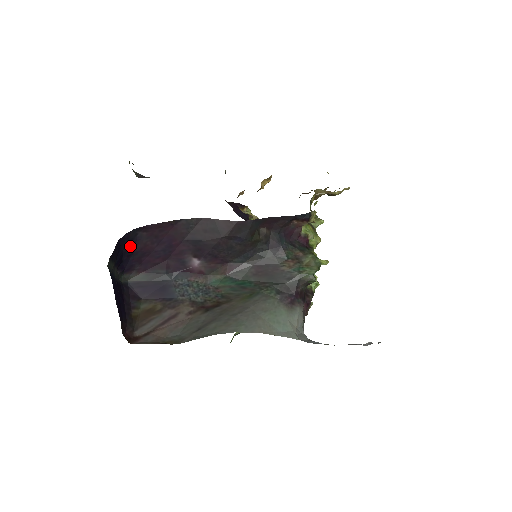
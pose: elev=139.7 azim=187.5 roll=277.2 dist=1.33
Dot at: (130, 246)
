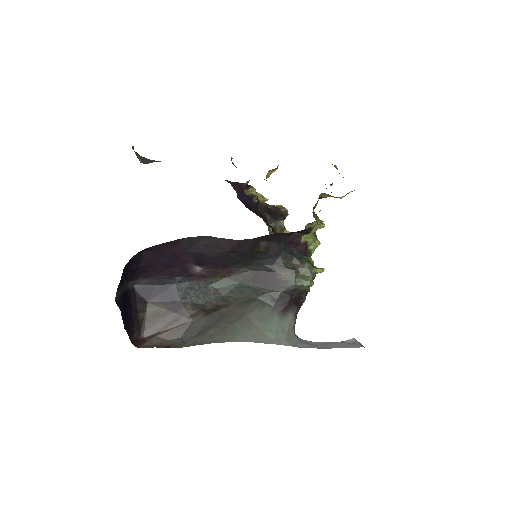
Dot at: (136, 264)
